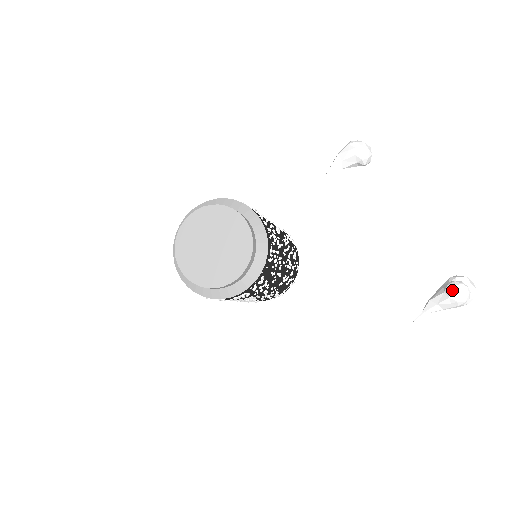
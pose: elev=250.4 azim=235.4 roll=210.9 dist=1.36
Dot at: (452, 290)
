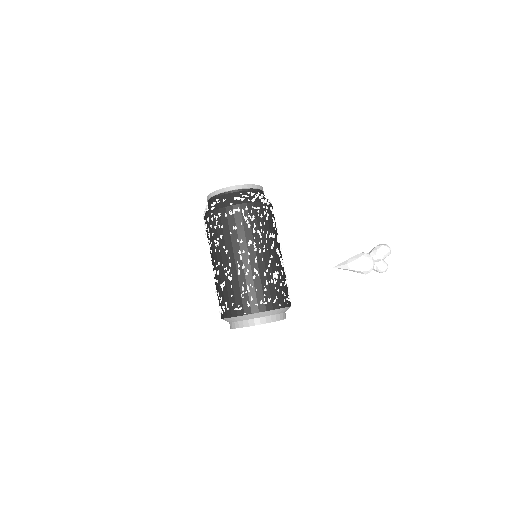
Dot at: (380, 272)
